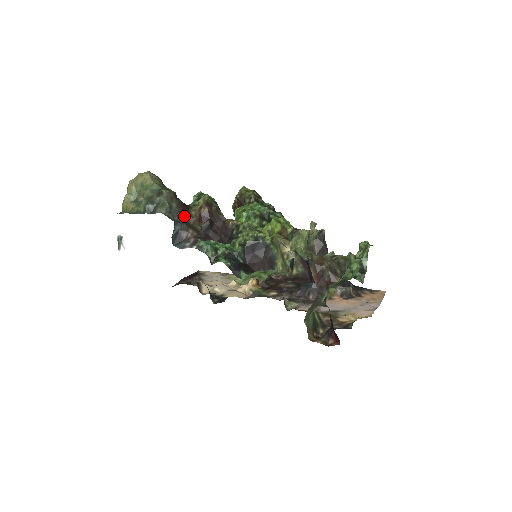
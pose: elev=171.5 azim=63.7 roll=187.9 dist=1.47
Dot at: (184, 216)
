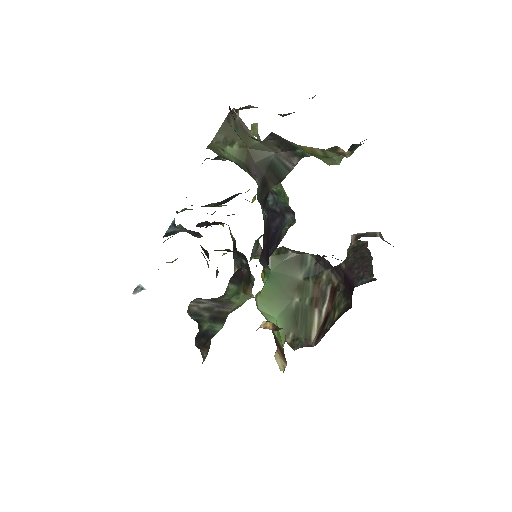
Dot at: (192, 233)
